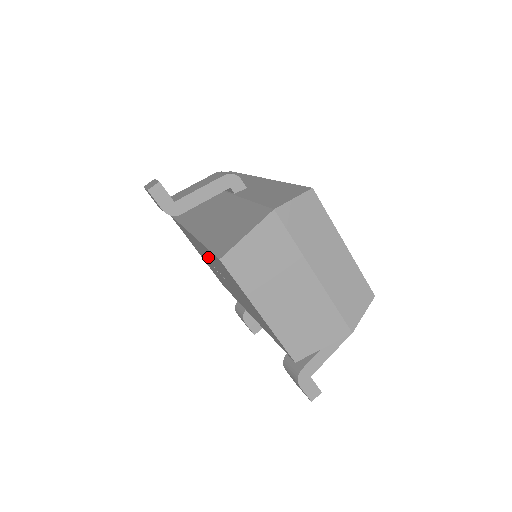
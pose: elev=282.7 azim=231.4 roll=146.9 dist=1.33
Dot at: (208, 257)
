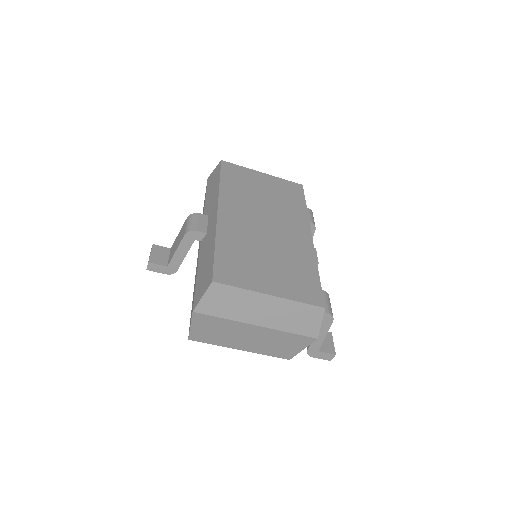
Dot at: occluded
